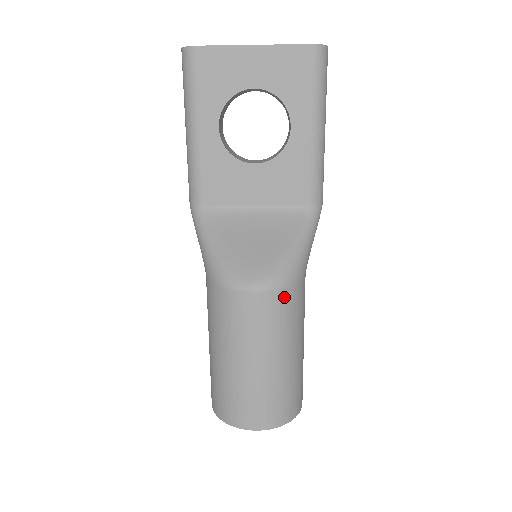
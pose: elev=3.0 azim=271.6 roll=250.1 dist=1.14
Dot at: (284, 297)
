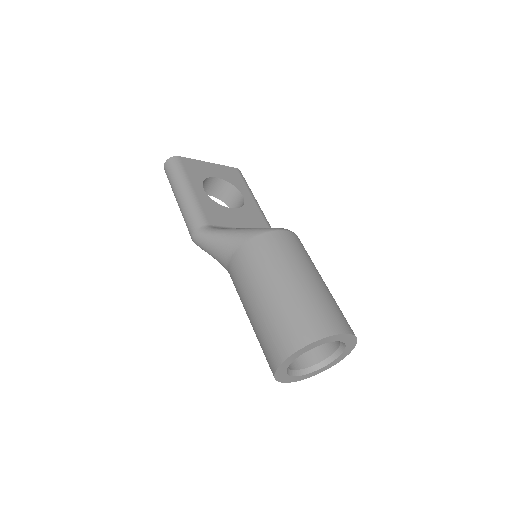
Dot at: occluded
